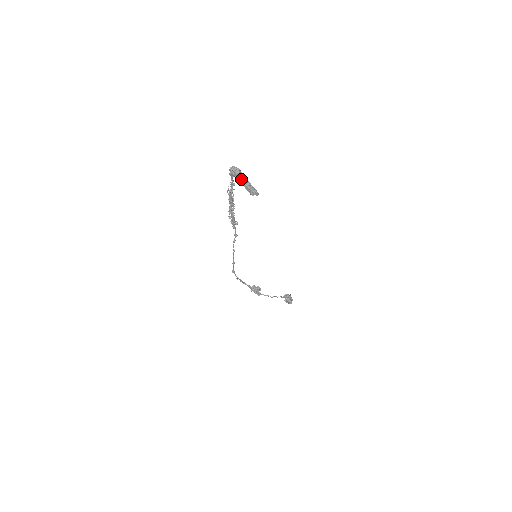
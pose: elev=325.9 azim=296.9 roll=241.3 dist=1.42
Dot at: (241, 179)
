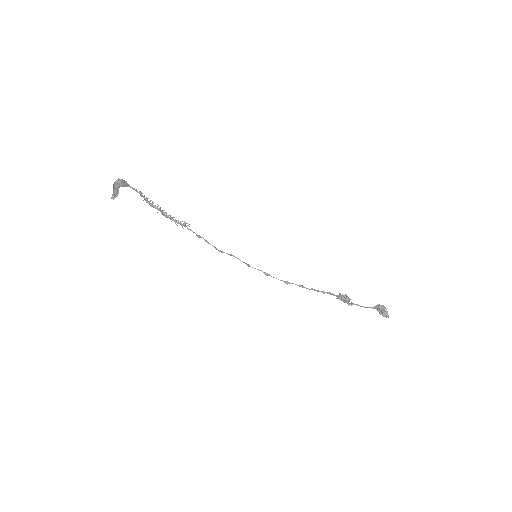
Dot at: (115, 188)
